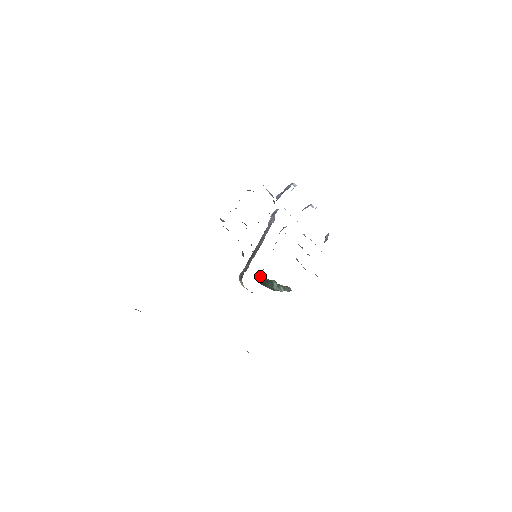
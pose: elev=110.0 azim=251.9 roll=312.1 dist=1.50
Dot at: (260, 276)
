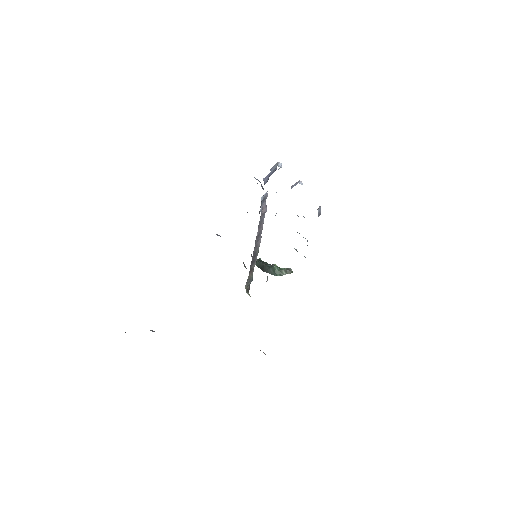
Dot at: (260, 263)
